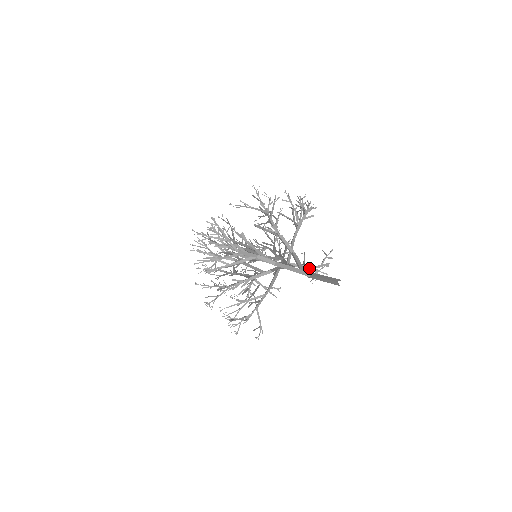
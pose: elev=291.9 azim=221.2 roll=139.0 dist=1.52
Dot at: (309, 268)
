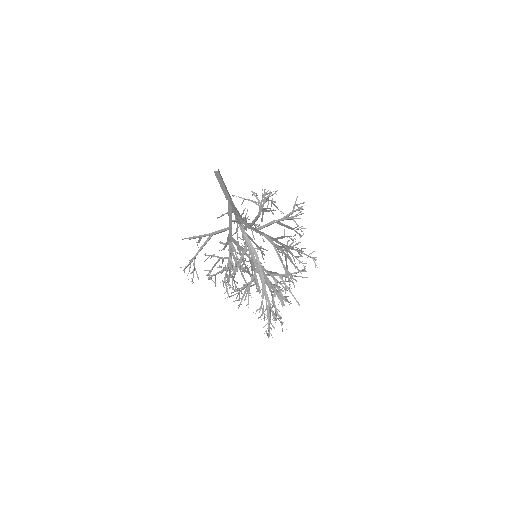
Dot at: (280, 220)
